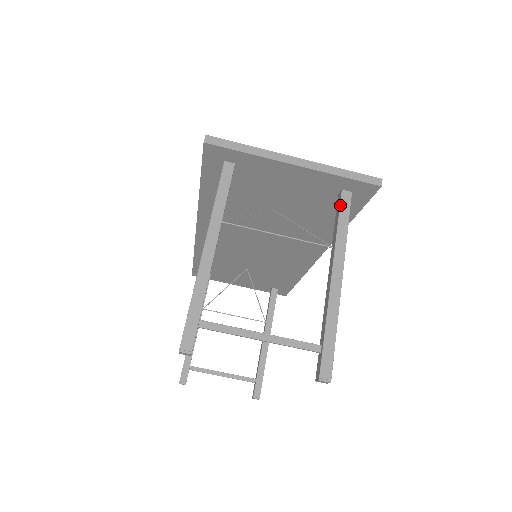
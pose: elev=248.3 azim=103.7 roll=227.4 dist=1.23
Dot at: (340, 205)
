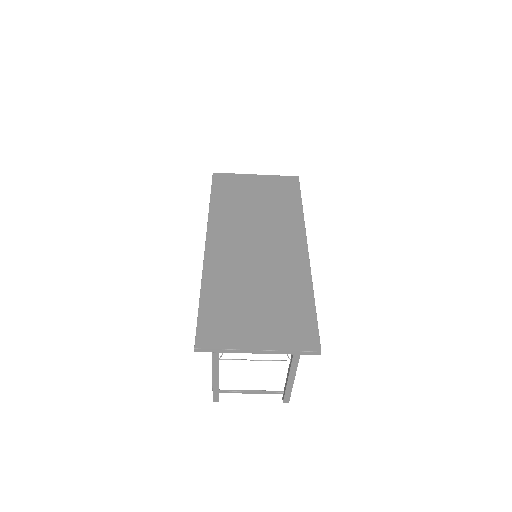
Dot at: occluded
